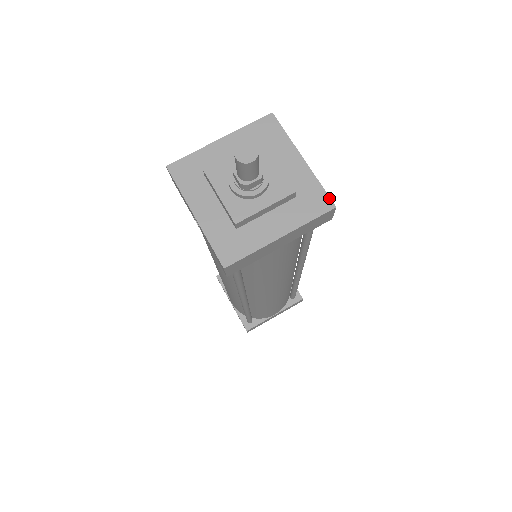
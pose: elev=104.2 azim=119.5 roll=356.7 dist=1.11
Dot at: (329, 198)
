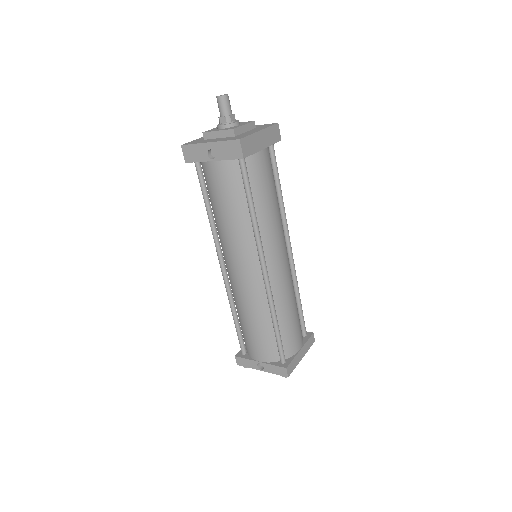
Dot at: (272, 123)
